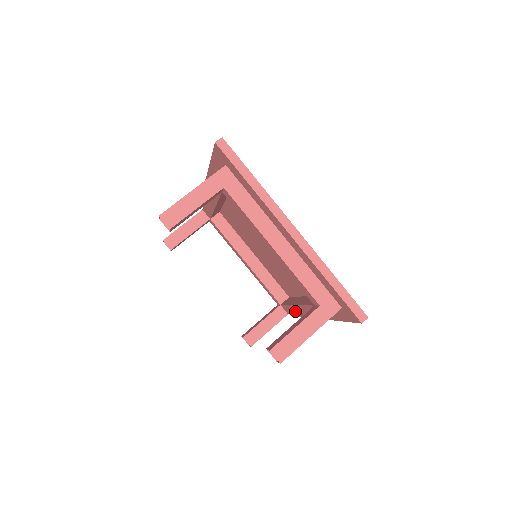
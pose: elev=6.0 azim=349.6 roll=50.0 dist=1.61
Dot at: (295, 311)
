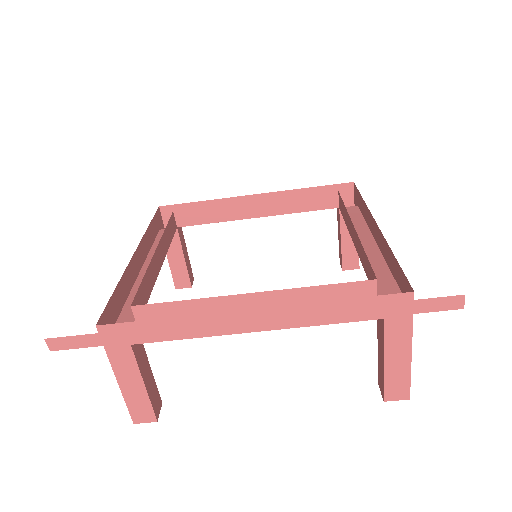
Dot at: (361, 231)
